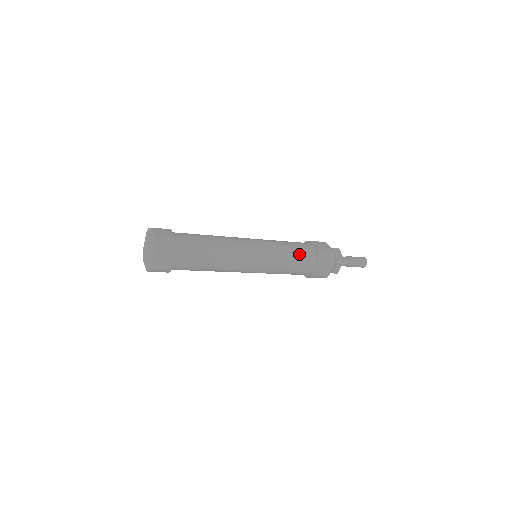
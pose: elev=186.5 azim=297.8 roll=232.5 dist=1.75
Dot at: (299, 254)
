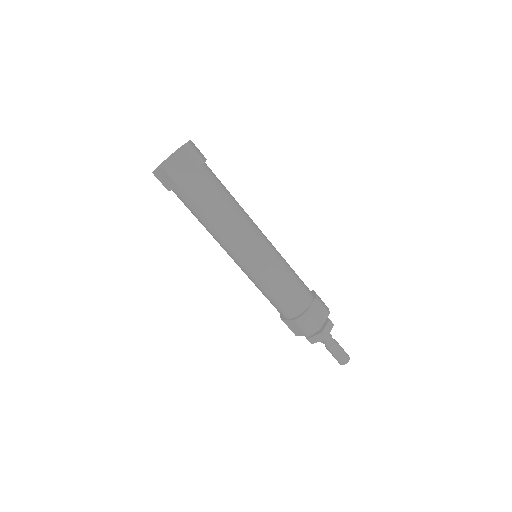
Dot at: (299, 278)
